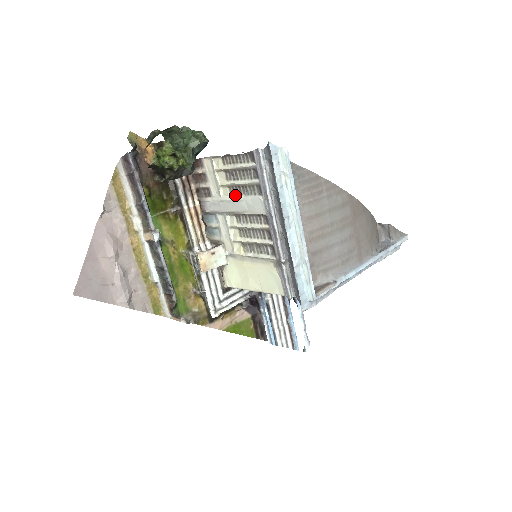
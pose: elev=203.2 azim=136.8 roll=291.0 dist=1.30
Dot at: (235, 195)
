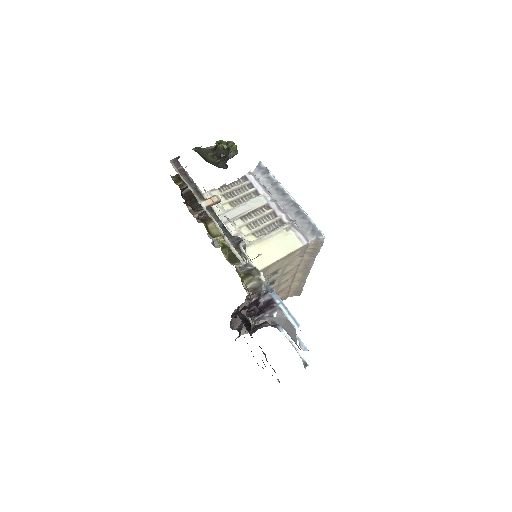
Dot at: (237, 205)
